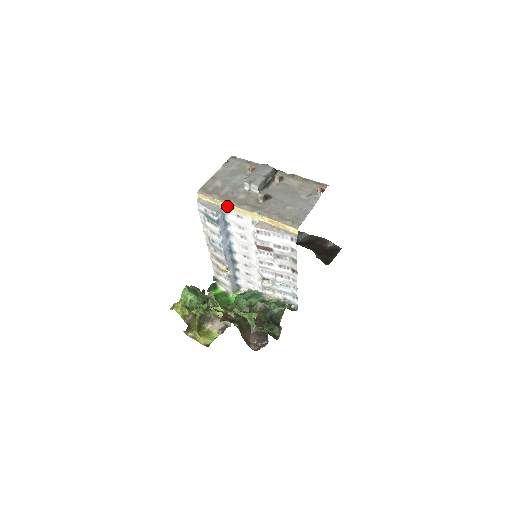
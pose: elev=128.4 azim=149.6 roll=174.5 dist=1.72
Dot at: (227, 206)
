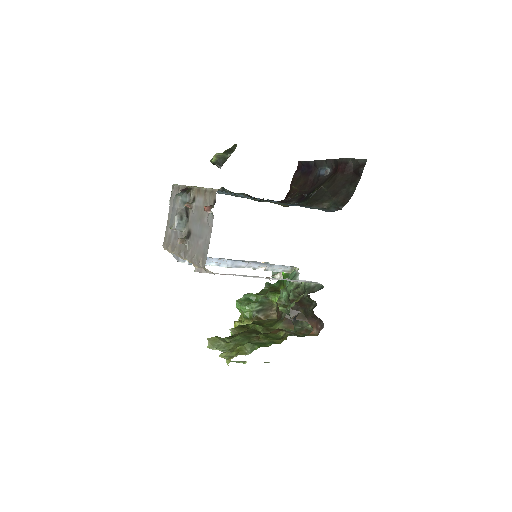
Dot at: occluded
